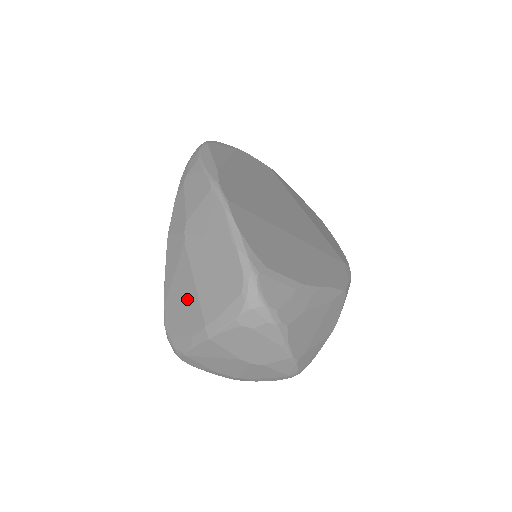
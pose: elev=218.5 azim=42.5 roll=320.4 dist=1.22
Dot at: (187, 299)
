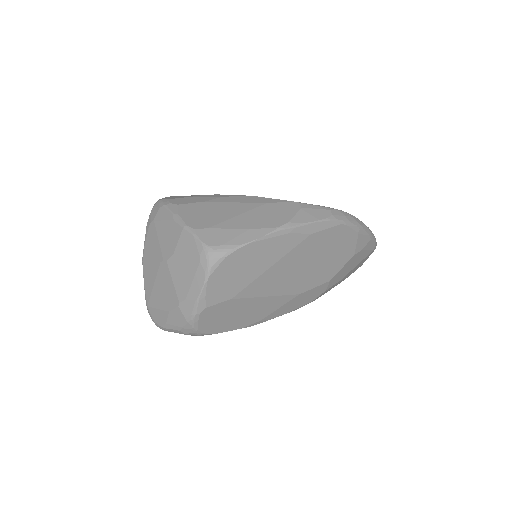
Dot at: occluded
